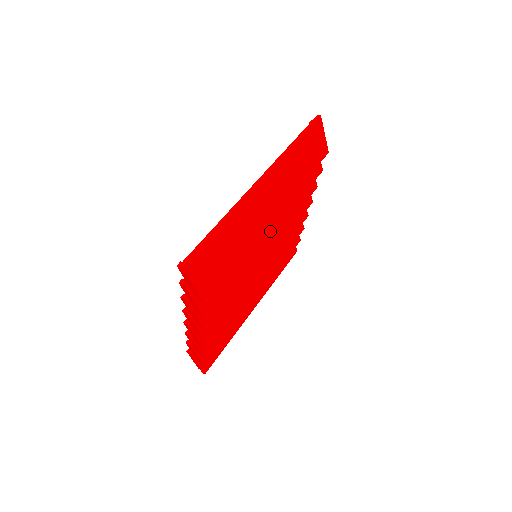
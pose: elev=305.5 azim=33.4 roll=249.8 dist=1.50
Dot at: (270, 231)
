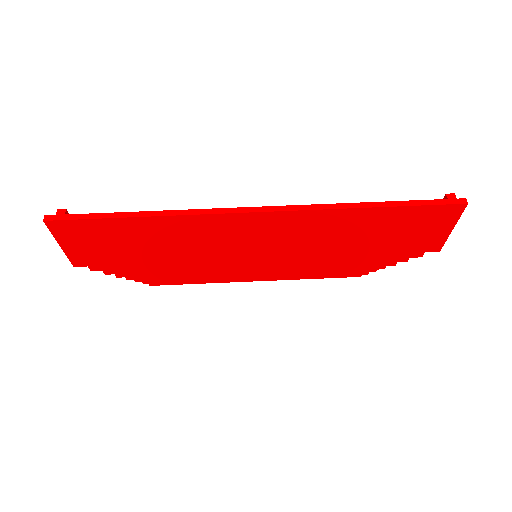
Dot at: (259, 260)
